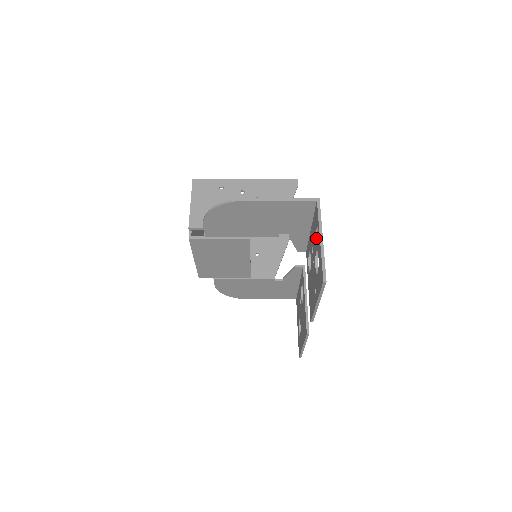
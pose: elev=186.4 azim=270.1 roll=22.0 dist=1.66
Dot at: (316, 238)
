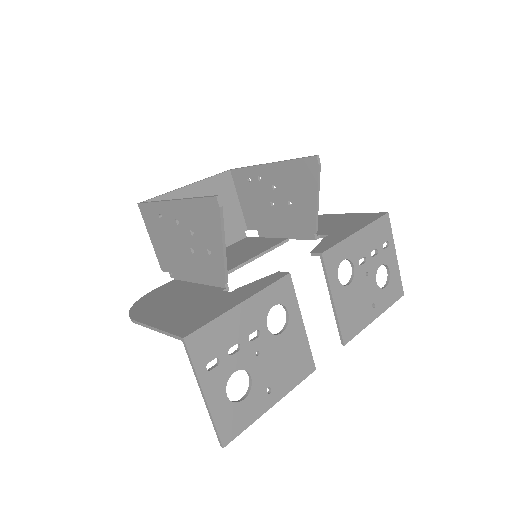
Dot at: (218, 365)
